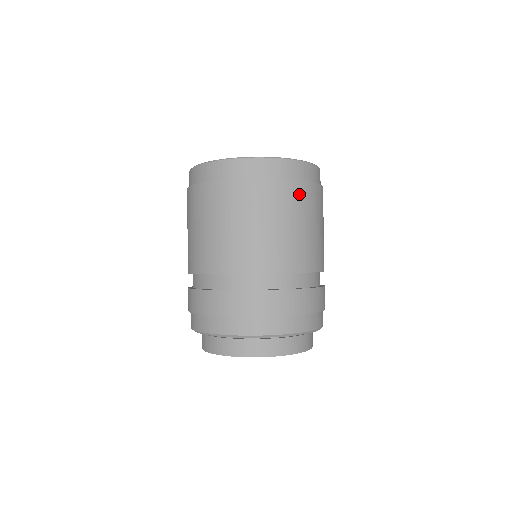
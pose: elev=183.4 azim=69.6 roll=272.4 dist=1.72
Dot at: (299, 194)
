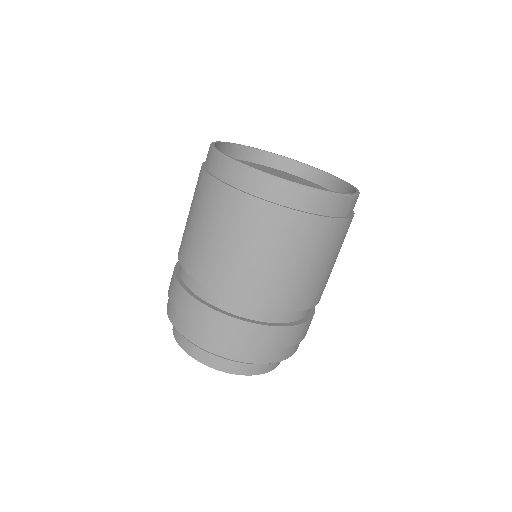
Dot at: occluded
